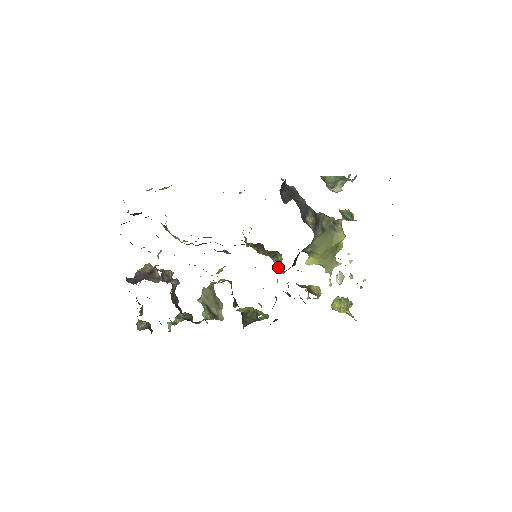
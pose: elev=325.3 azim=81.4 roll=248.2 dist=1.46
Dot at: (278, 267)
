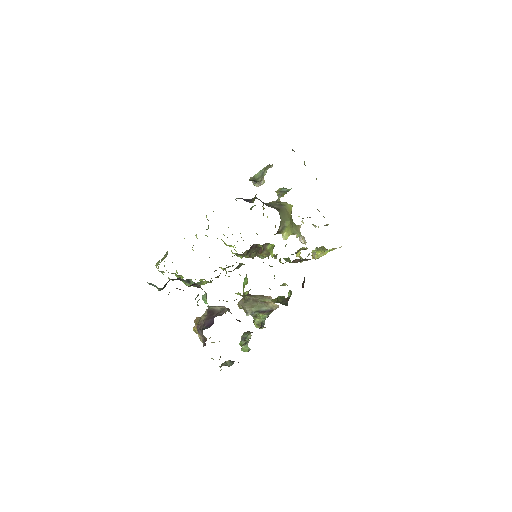
Dot at: (272, 255)
